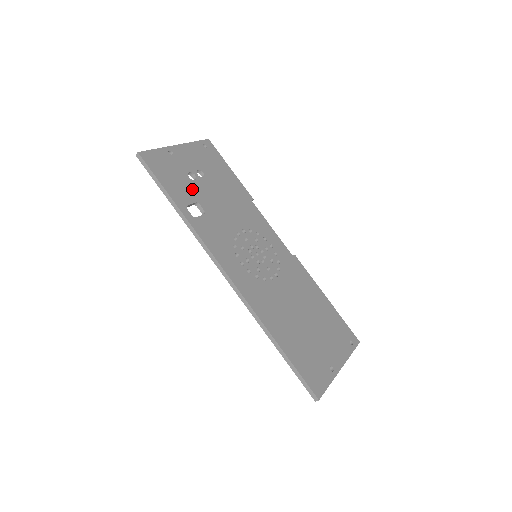
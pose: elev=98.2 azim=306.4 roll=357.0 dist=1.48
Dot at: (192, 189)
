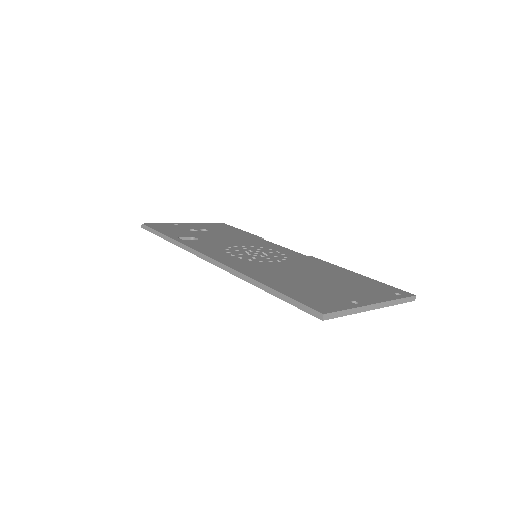
Dot at: (190, 233)
